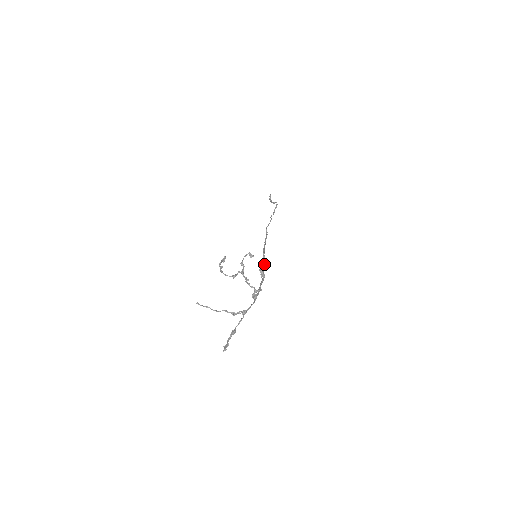
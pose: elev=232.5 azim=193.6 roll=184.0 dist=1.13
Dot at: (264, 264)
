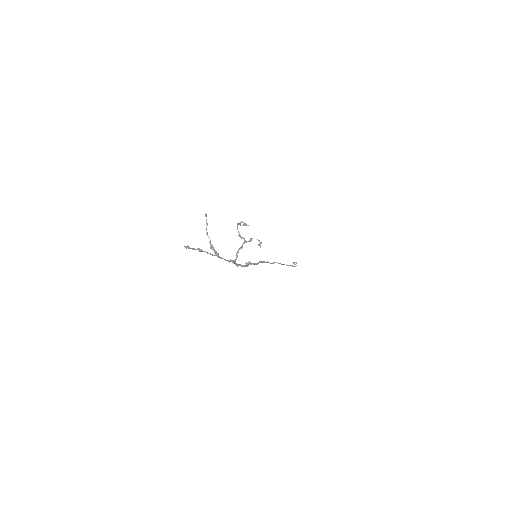
Dot at: (255, 263)
